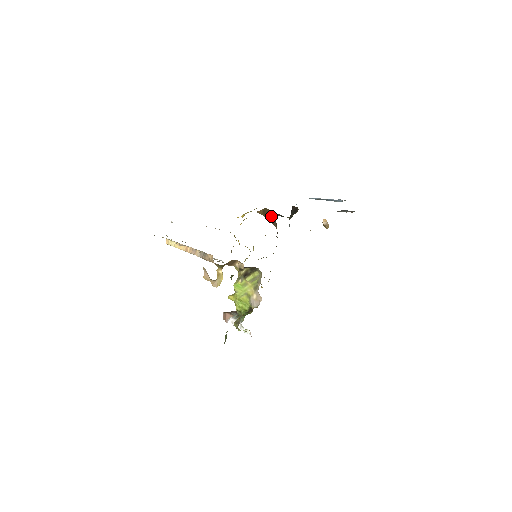
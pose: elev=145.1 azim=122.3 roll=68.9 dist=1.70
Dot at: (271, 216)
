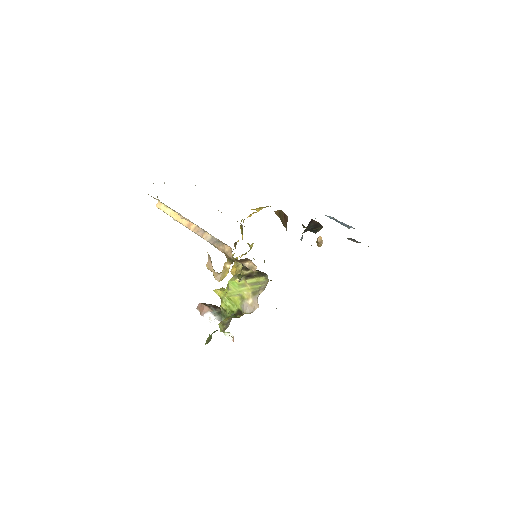
Dot at: (285, 220)
